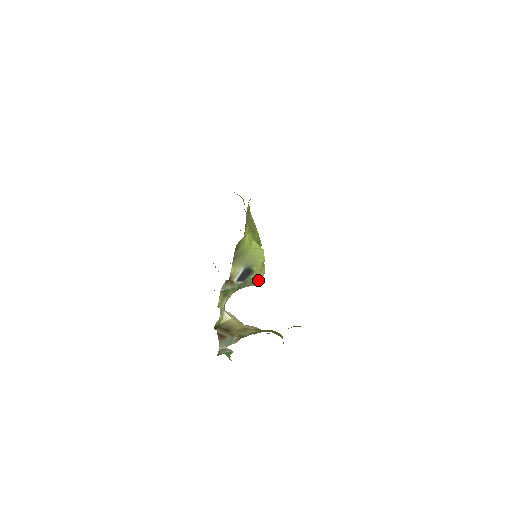
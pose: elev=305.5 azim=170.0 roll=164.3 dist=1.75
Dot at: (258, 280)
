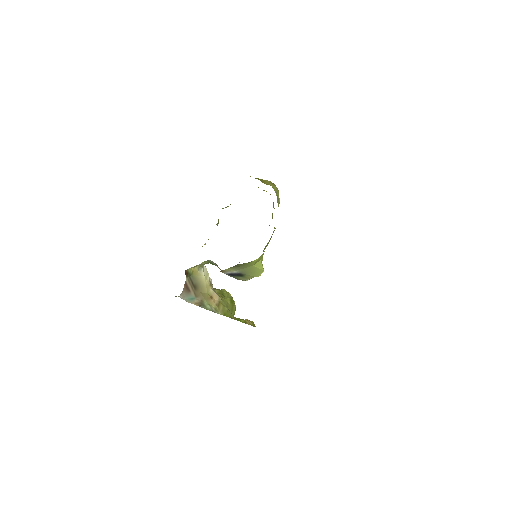
Dot at: (244, 280)
